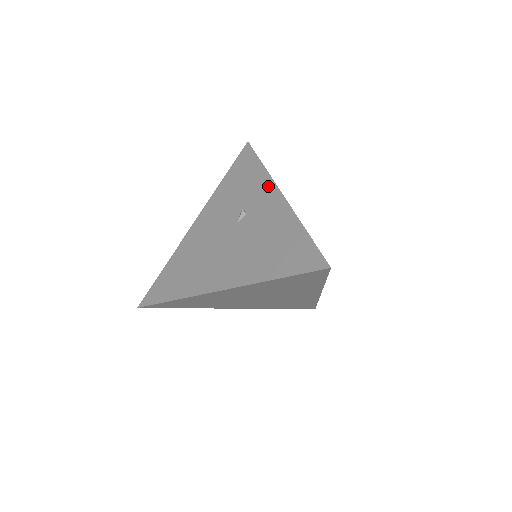
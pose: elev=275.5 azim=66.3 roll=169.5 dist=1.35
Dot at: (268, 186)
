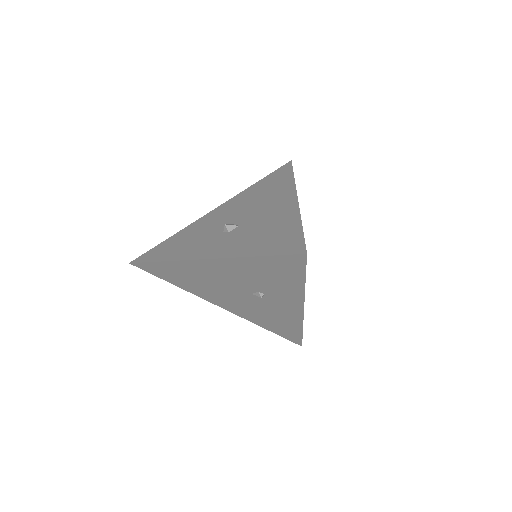
Dot at: (296, 300)
